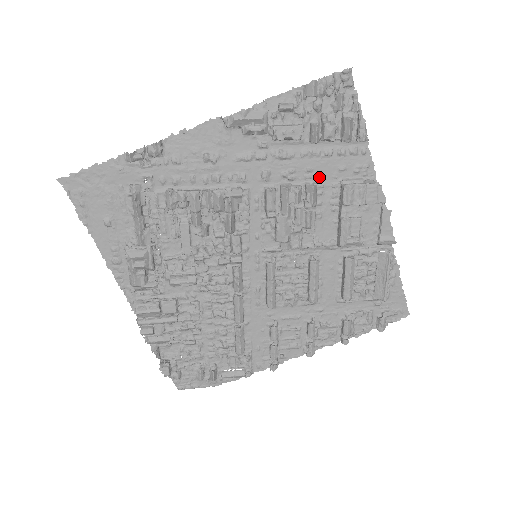
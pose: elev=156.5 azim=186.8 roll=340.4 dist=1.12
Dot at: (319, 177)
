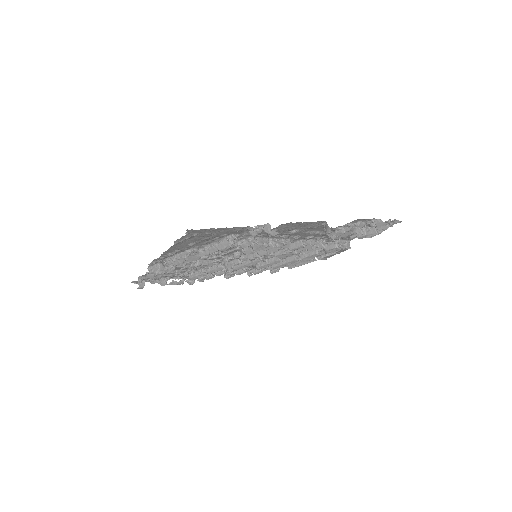
Dot at: (330, 239)
